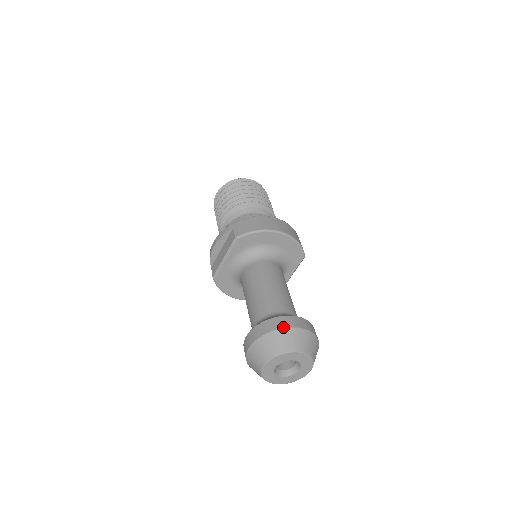
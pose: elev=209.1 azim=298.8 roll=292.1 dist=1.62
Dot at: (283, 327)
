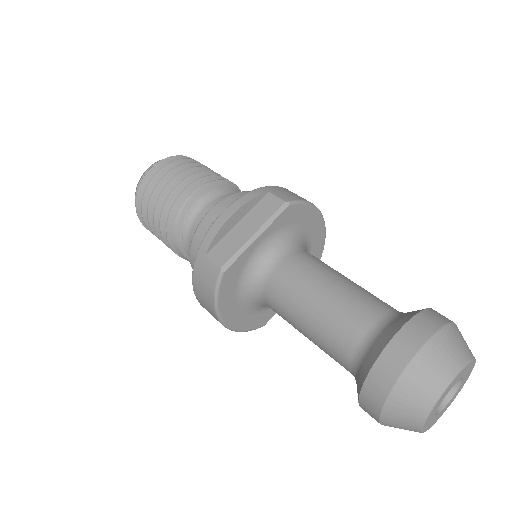
Dot at: (451, 321)
